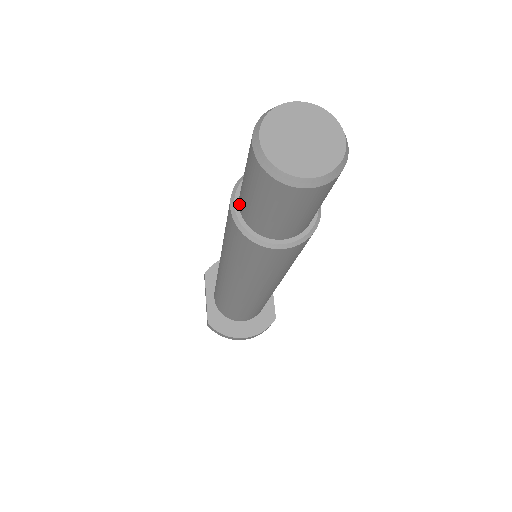
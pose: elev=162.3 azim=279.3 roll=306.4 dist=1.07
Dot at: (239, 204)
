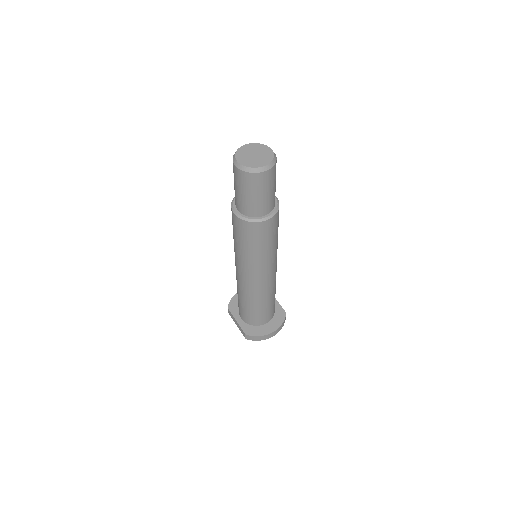
Dot at: (238, 209)
